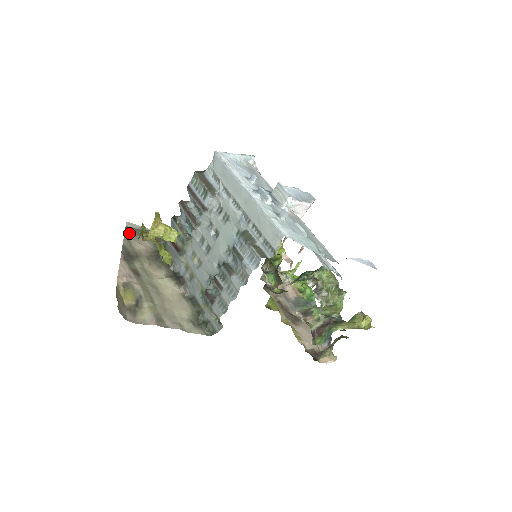
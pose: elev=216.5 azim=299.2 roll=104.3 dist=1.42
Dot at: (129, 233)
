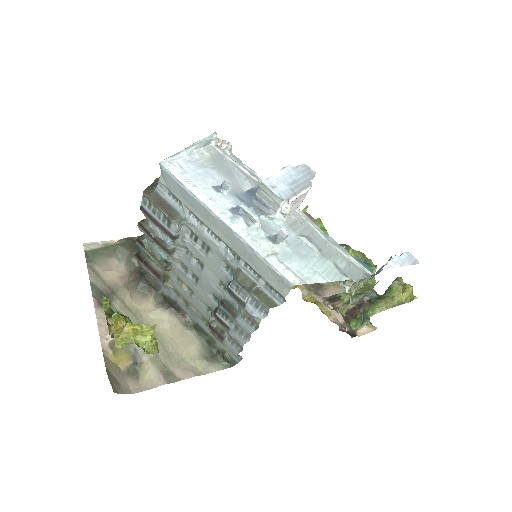
Dot at: (92, 260)
